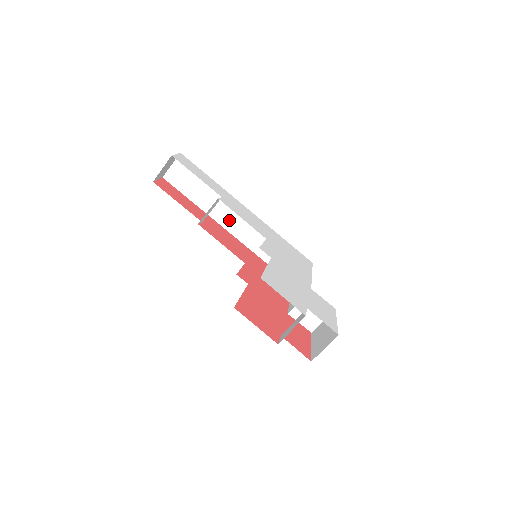
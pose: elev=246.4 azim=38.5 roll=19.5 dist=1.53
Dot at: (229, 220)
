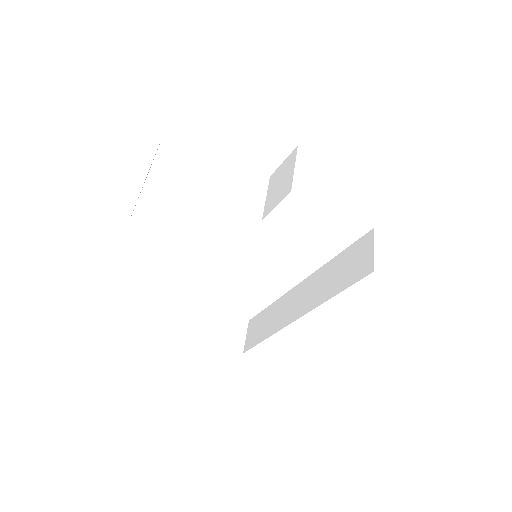
Dot at: (291, 312)
